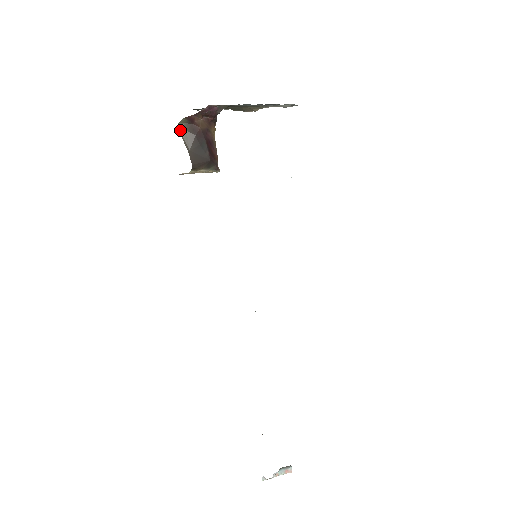
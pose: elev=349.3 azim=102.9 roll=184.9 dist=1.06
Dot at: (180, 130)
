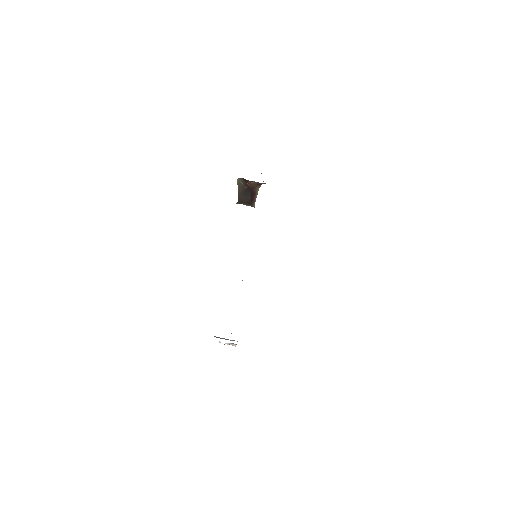
Dot at: (238, 181)
